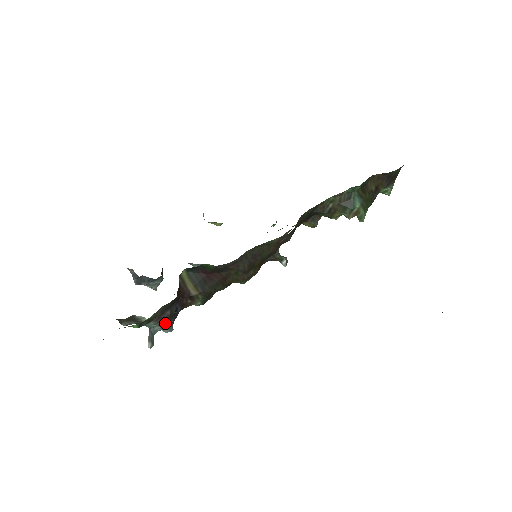
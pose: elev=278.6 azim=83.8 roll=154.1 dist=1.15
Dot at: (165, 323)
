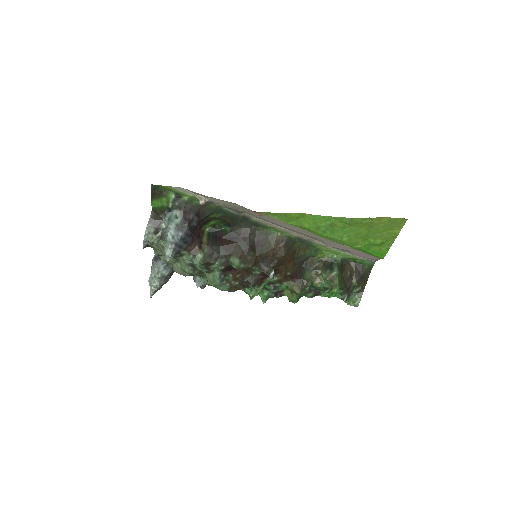
Dot at: (181, 229)
